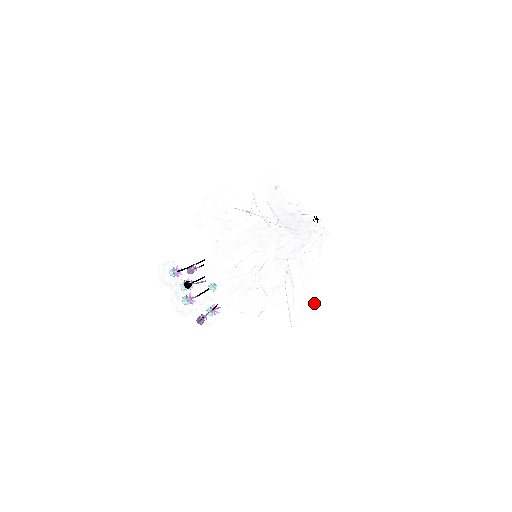
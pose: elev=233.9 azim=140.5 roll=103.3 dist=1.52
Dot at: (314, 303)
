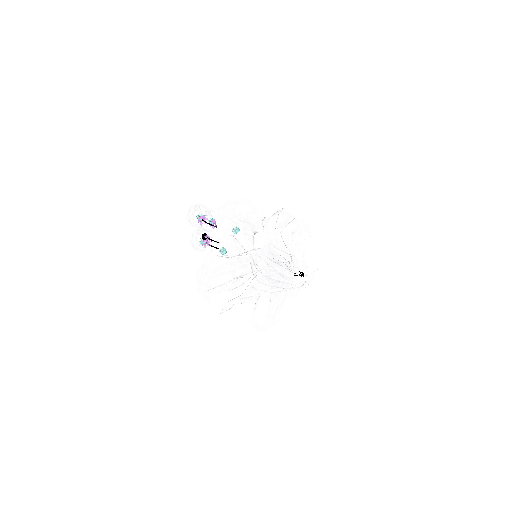
Dot at: (278, 317)
